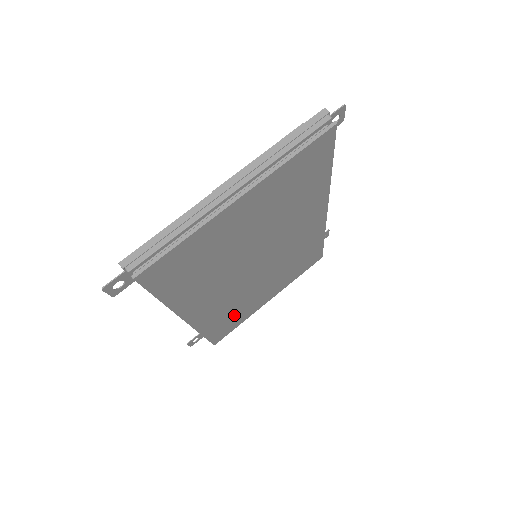
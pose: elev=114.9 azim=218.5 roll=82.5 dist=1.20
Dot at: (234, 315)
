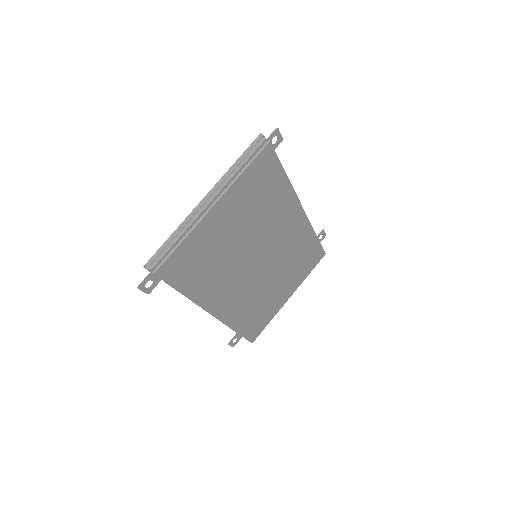
Dot at: (258, 312)
